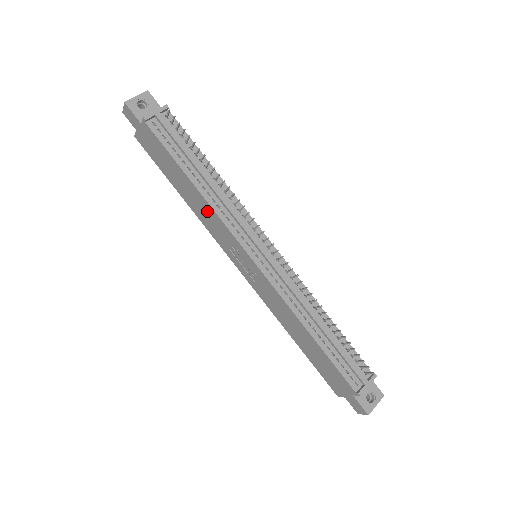
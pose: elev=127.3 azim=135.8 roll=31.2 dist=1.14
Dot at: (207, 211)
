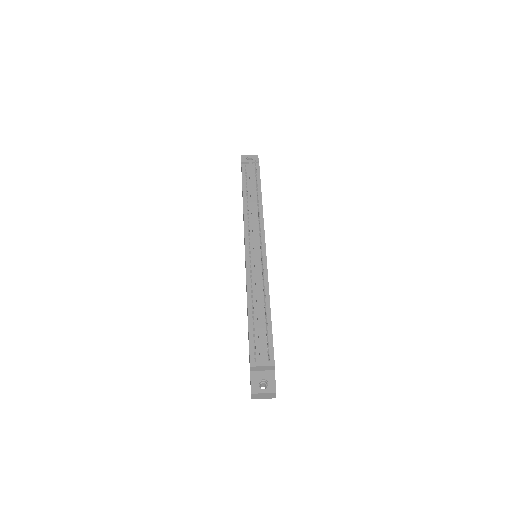
Dot at: occluded
